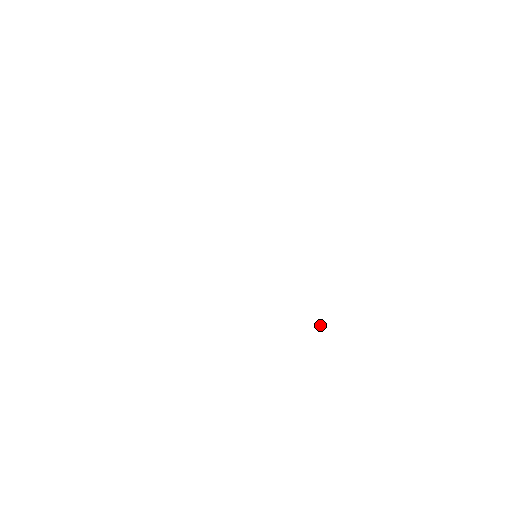
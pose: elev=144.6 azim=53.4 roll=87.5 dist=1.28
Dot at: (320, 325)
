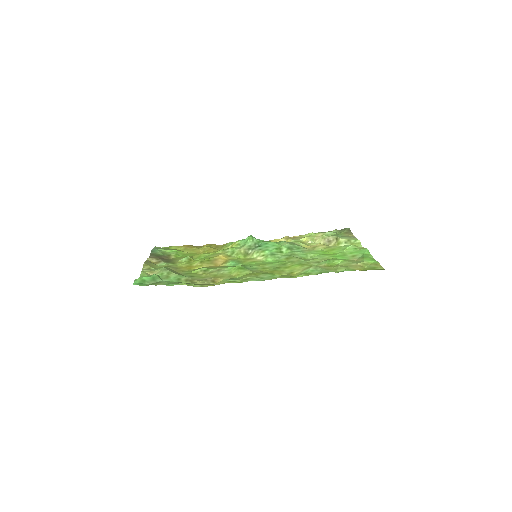
Dot at: (308, 243)
